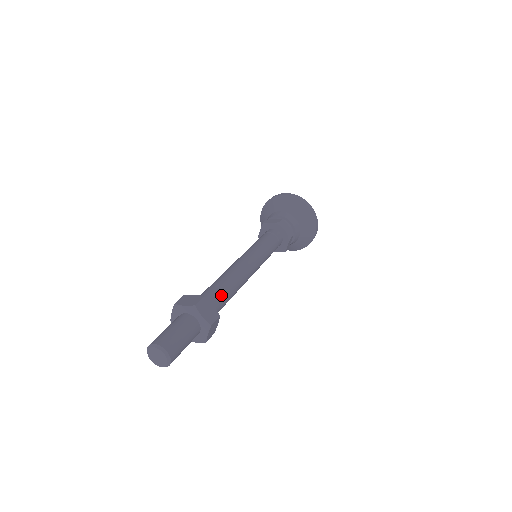
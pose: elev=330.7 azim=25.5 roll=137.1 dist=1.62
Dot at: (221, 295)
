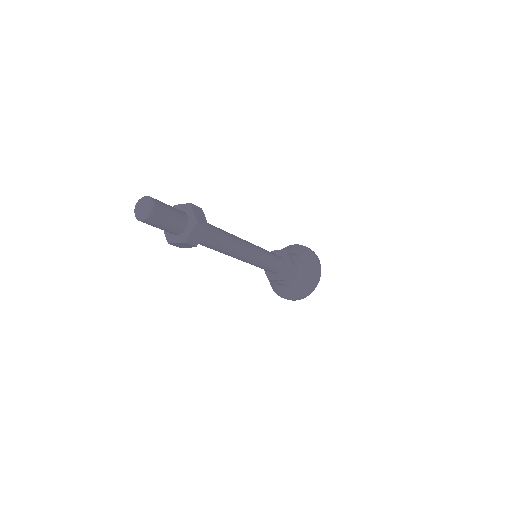
Dot at: occluded
